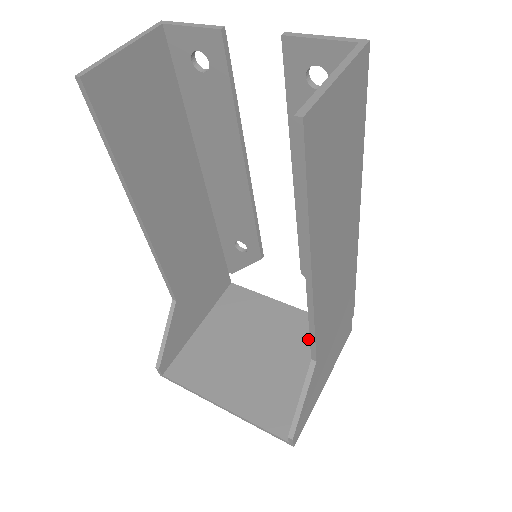
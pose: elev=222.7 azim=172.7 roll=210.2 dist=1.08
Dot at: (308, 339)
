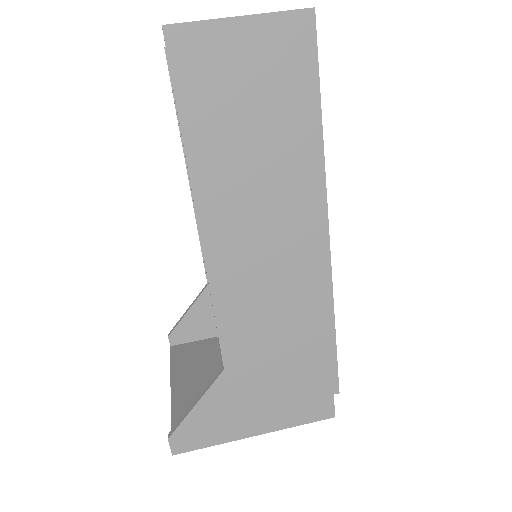
Dot at: occluded
